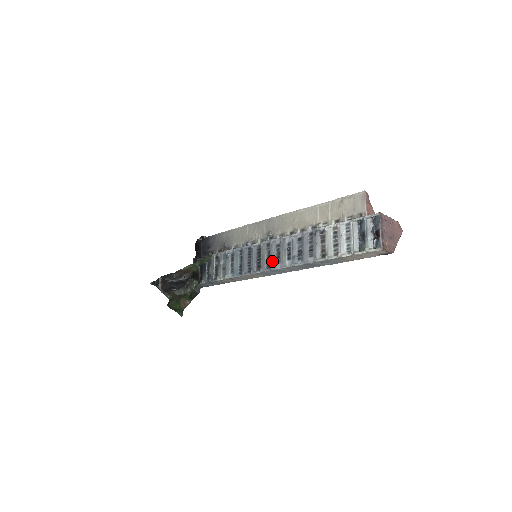
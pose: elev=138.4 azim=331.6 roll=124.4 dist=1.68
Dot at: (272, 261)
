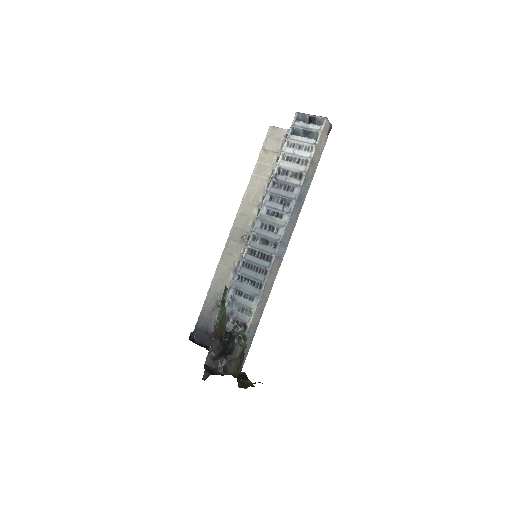
Dot at: (272, 238)
